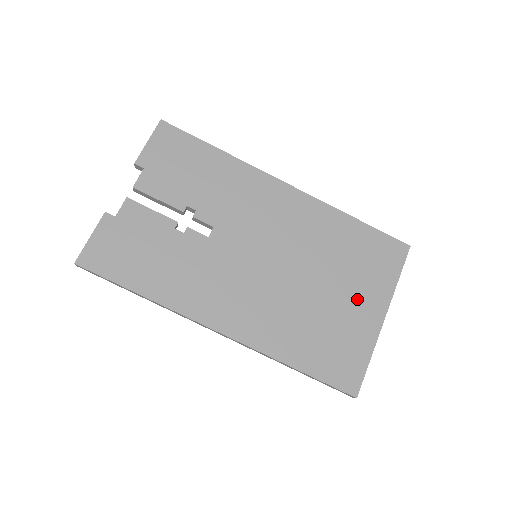
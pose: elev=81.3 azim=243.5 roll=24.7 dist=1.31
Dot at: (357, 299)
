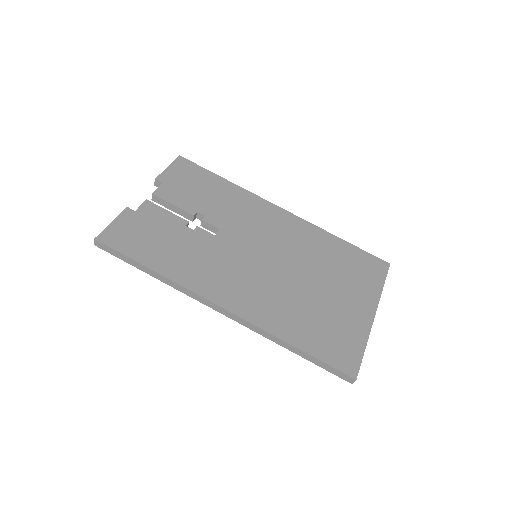
Dot at: (348, 297)
